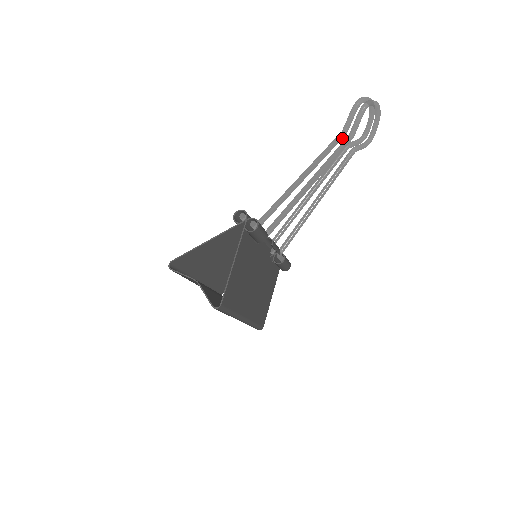
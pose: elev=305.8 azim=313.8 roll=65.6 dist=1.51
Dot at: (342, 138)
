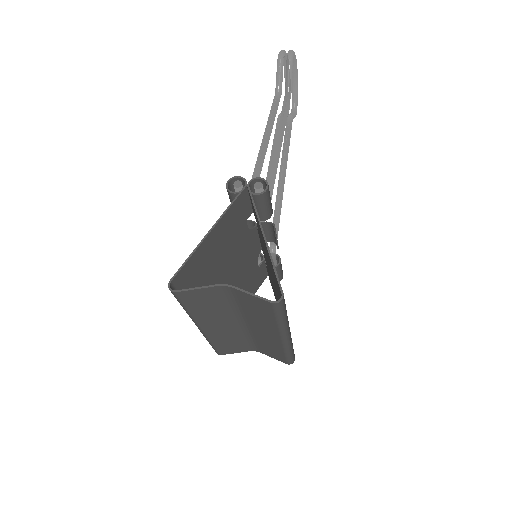
Dot at: occluded
